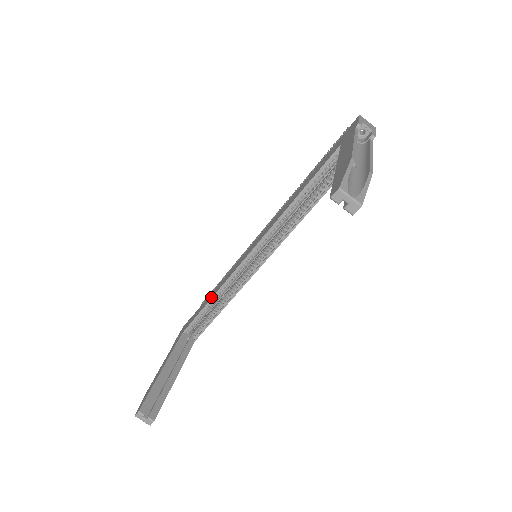
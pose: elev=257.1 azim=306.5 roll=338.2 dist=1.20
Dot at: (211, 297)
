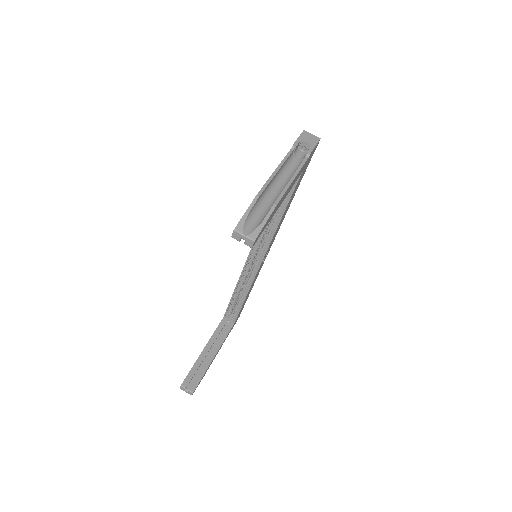
Dot at: (234, 290)
